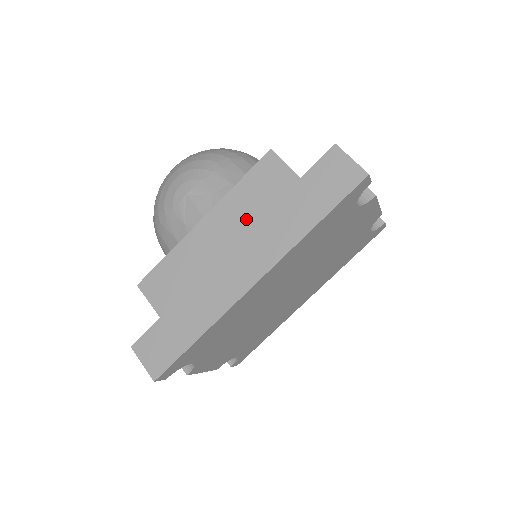
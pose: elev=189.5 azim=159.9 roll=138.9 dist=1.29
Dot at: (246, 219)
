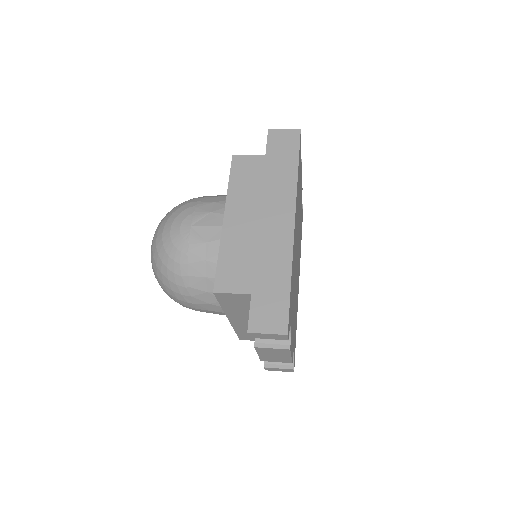
Dot at: (253, 196)
